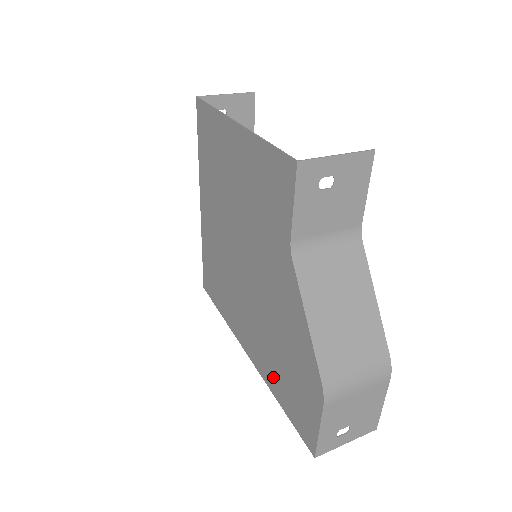
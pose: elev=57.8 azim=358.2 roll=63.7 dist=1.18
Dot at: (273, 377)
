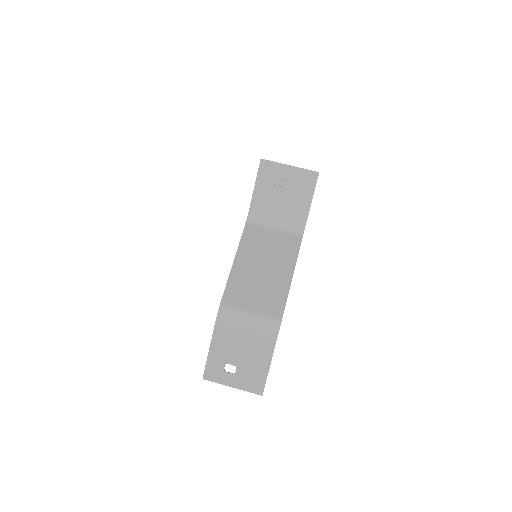
Dot at: occluded
